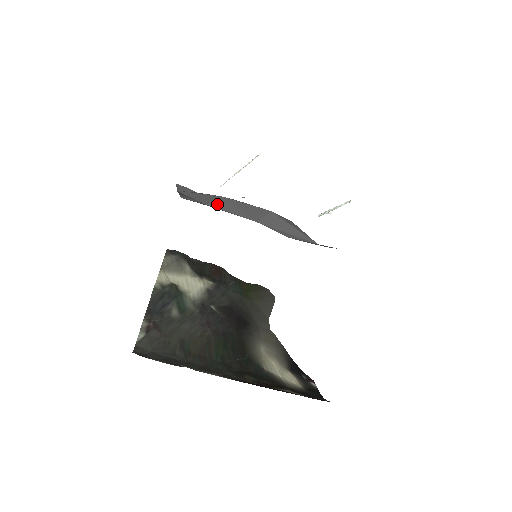
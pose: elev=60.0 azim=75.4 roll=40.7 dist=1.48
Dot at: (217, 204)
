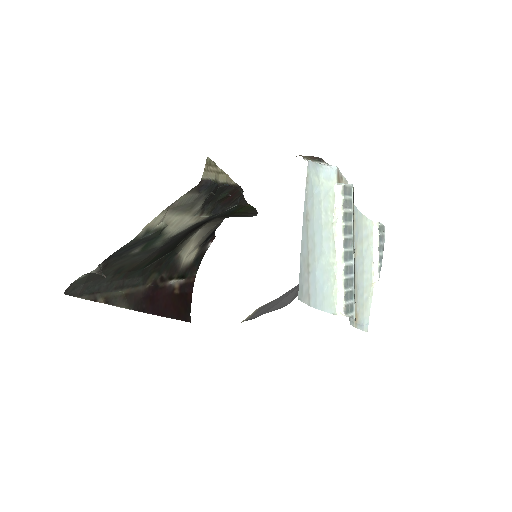
Dot at: occluded
